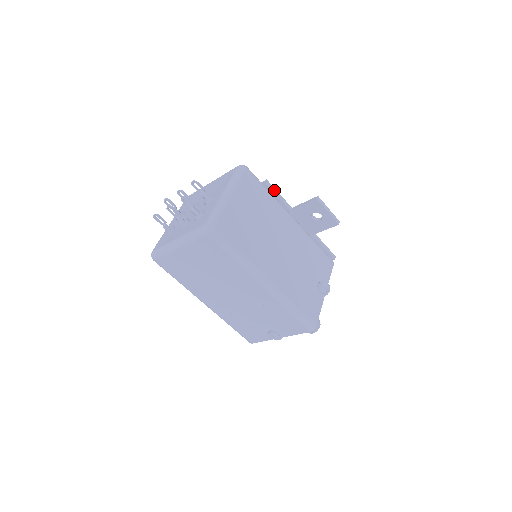
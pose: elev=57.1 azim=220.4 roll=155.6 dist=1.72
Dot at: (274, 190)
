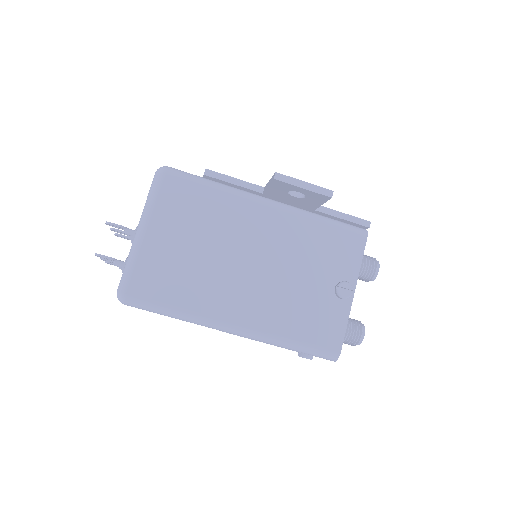
Dot at: (223, 178)
